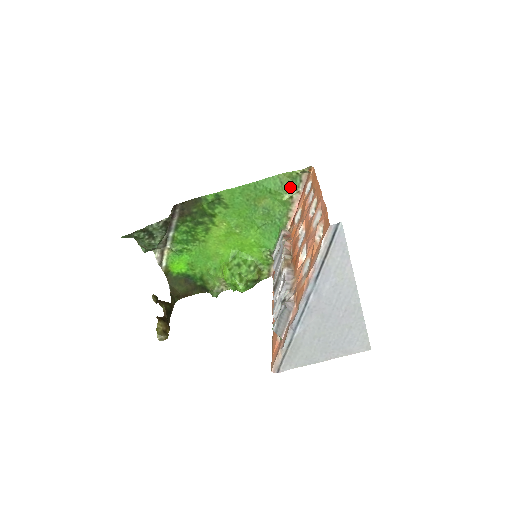
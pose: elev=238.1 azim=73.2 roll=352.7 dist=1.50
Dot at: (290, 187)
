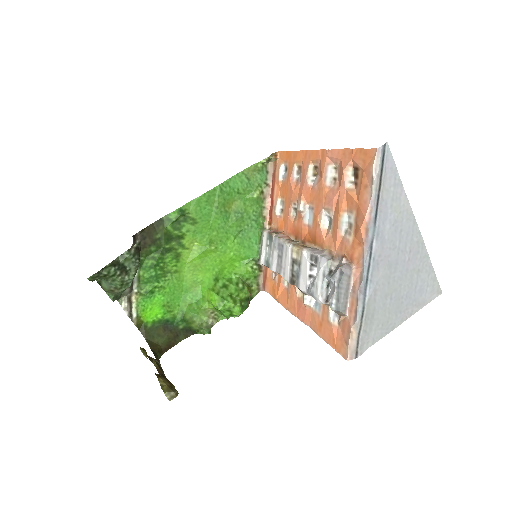
Dot at: (258, 181)
